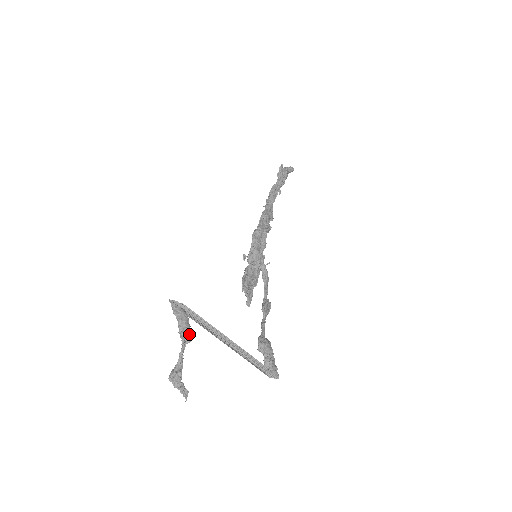
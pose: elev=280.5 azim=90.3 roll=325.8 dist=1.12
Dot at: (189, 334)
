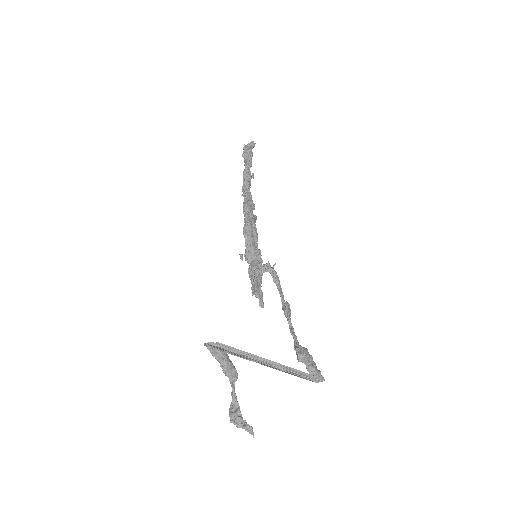
Dot at: (234, 371)
